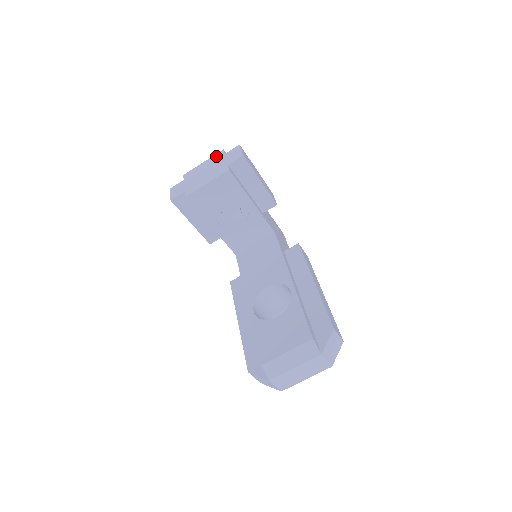
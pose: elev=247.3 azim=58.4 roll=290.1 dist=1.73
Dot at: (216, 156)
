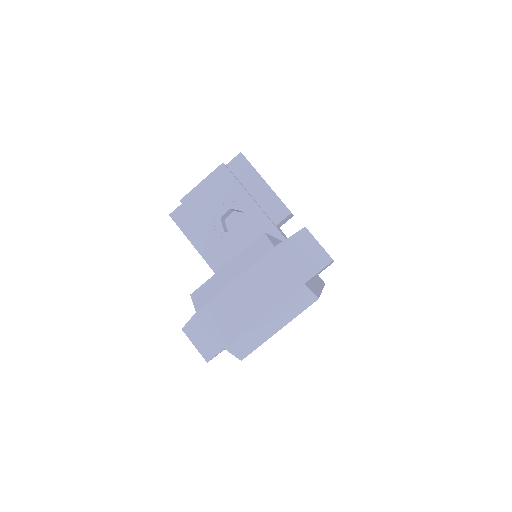
Dot at: occluded
